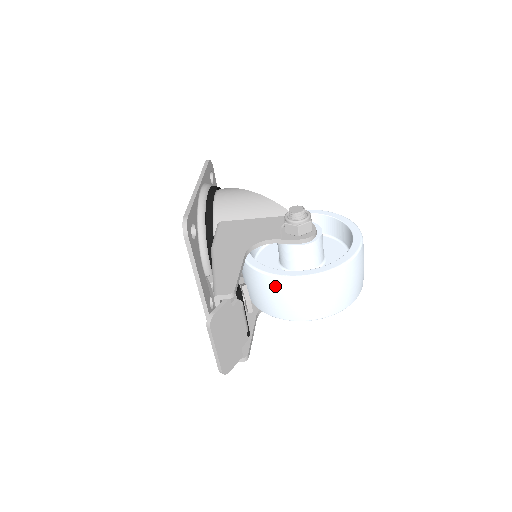
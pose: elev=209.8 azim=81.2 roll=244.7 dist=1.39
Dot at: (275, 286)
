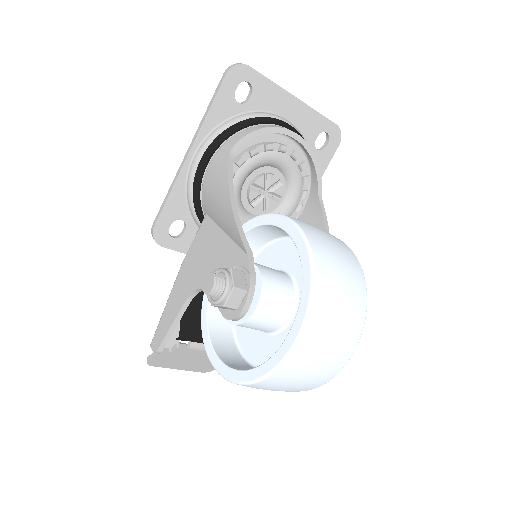
Dot at: occluded
